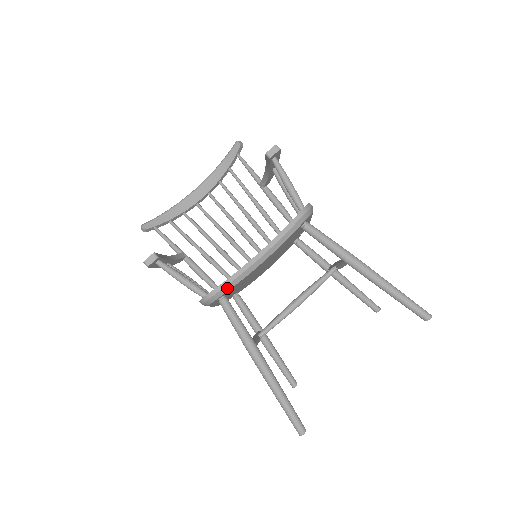
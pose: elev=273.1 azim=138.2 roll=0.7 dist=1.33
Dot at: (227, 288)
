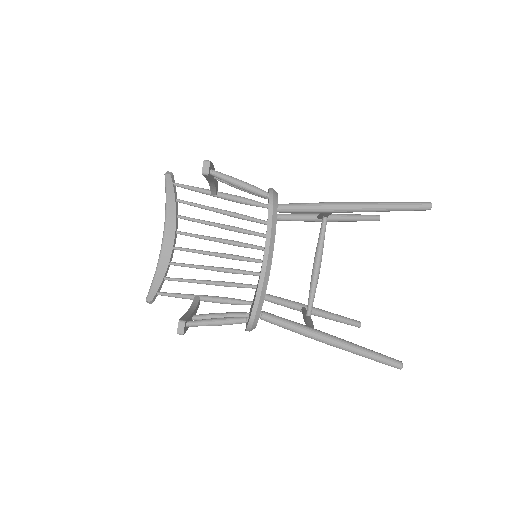
Dot at: (260, 306)
